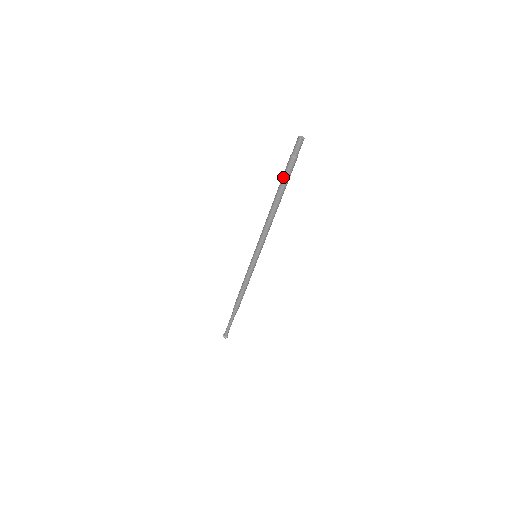
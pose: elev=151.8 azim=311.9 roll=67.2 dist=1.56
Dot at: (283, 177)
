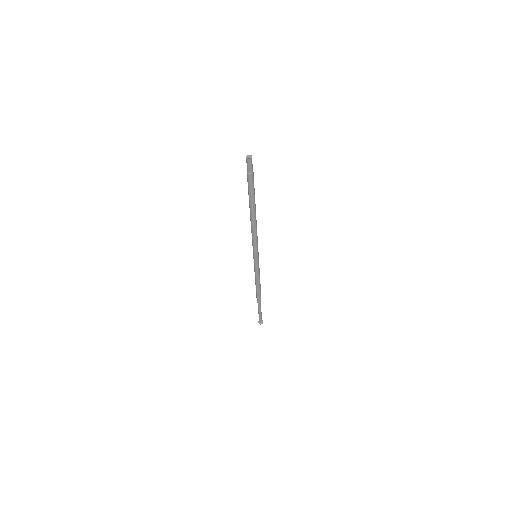
Dot at: (248, 190)
